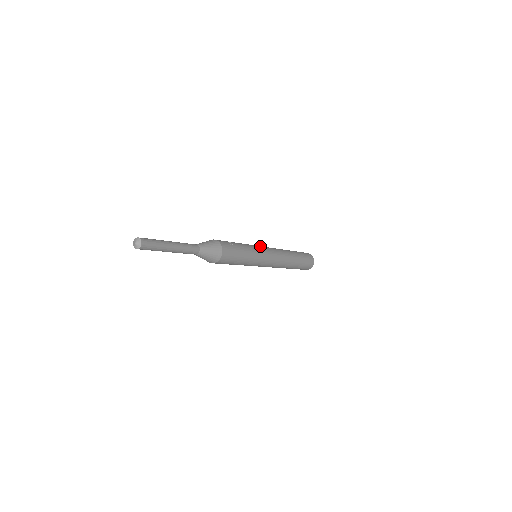
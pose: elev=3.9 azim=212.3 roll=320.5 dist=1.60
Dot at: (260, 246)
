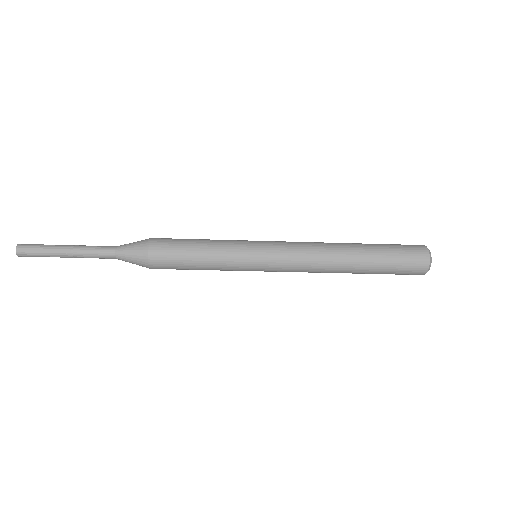
Dot at: occluded
